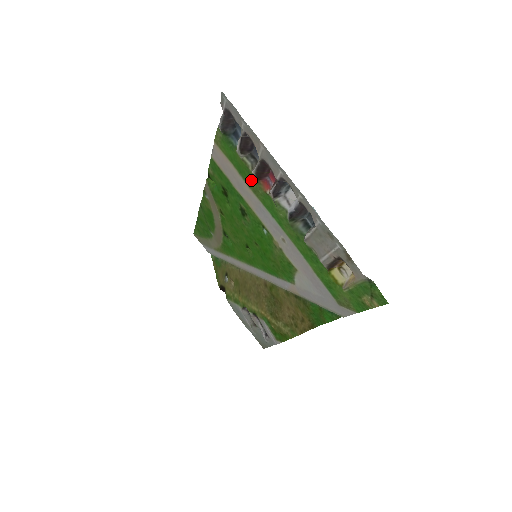
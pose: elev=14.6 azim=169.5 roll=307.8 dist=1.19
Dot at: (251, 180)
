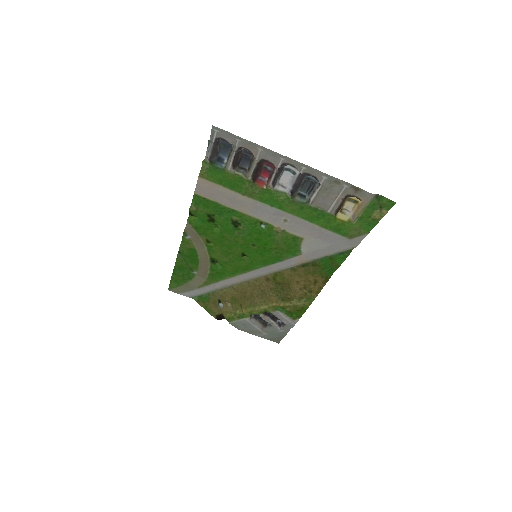
Dot at: (246, 187)
